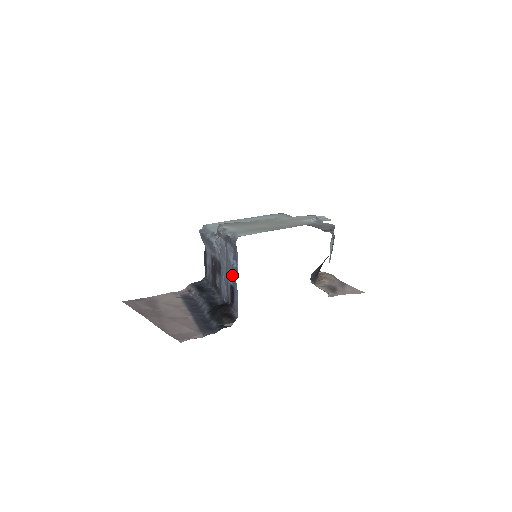
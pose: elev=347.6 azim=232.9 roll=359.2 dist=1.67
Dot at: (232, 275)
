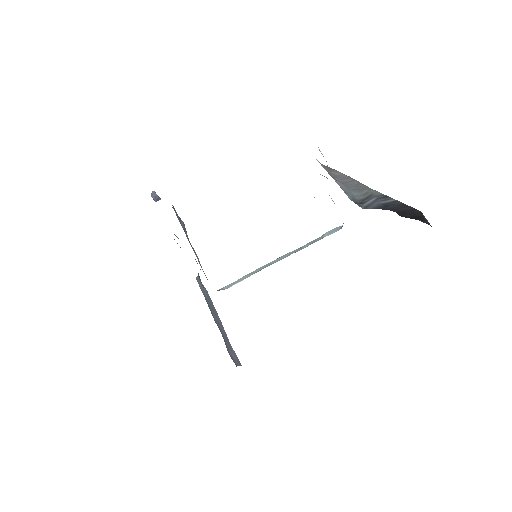
Dot at: (157, 200)
